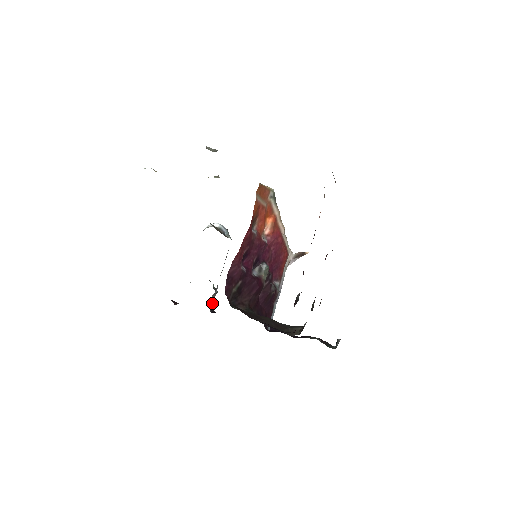
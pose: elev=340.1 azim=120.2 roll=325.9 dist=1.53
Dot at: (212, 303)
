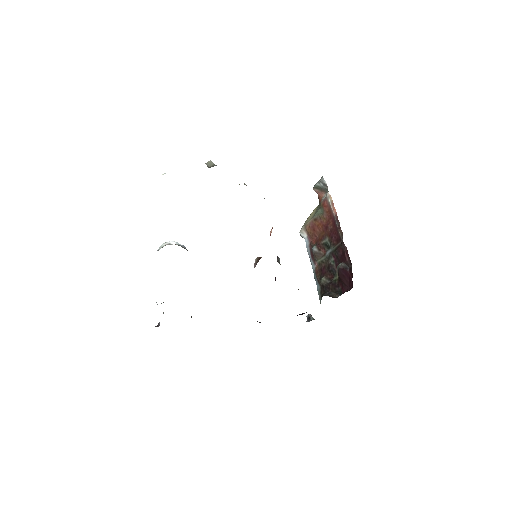
Dot at: occluded
